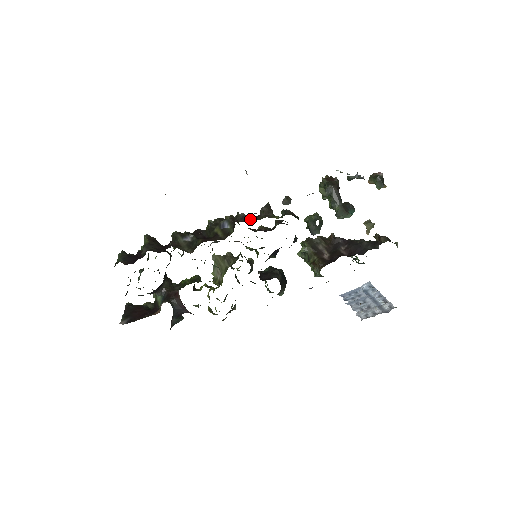
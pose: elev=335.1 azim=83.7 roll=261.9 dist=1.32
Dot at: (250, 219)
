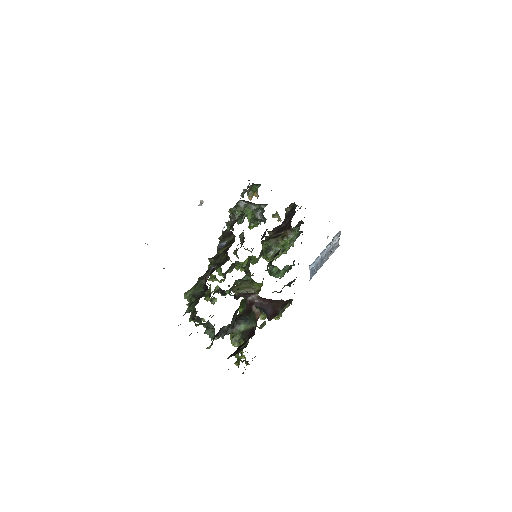
Dot at: occluded
